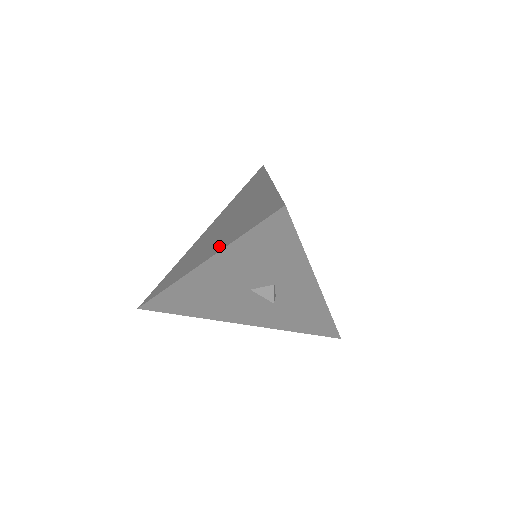
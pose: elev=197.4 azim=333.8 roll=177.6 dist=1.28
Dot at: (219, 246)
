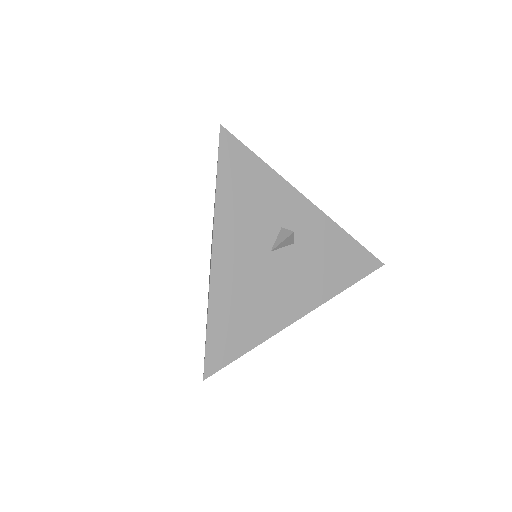
Dot at: occluded
